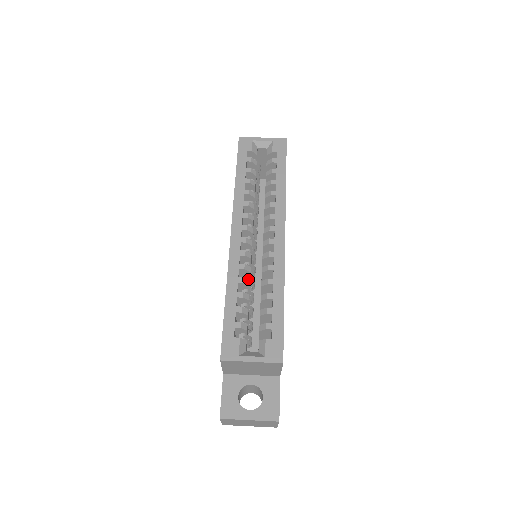
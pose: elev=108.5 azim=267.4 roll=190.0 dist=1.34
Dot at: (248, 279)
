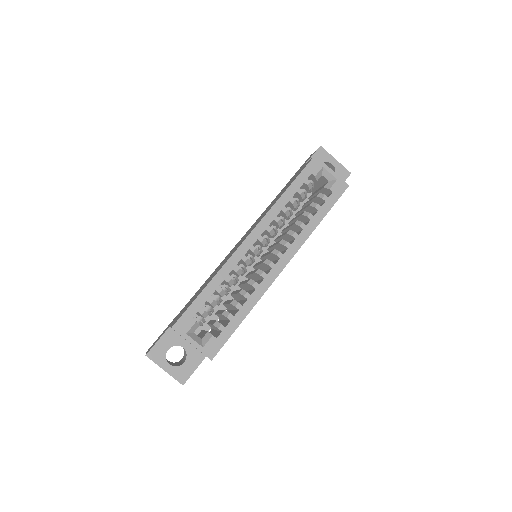
Dot at: (235, 278)
